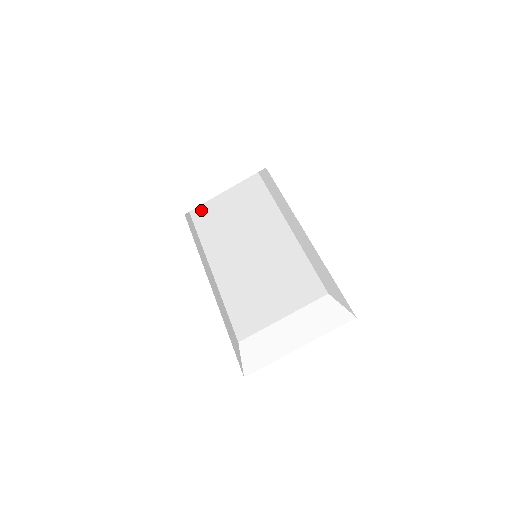
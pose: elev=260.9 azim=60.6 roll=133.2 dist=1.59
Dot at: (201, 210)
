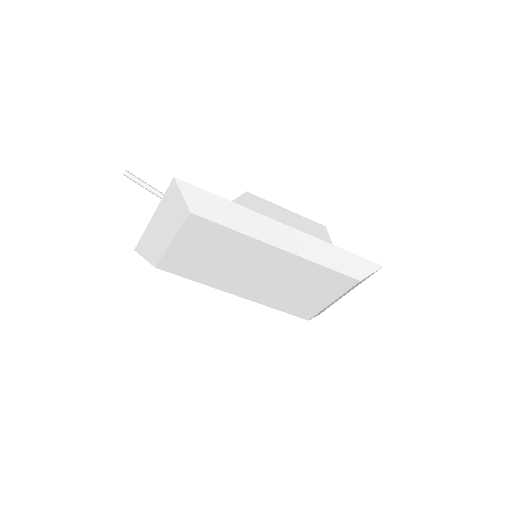
Dot at: (168, 264)
